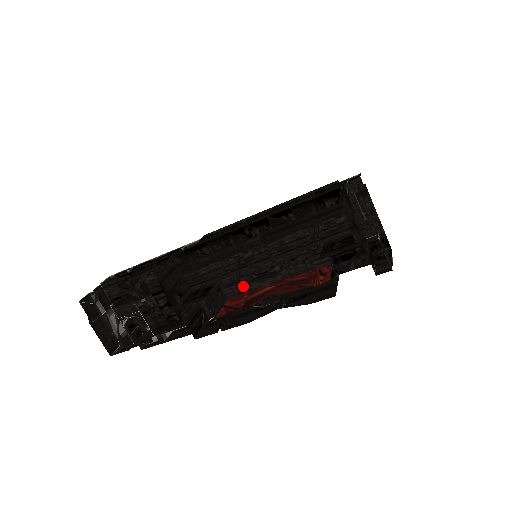
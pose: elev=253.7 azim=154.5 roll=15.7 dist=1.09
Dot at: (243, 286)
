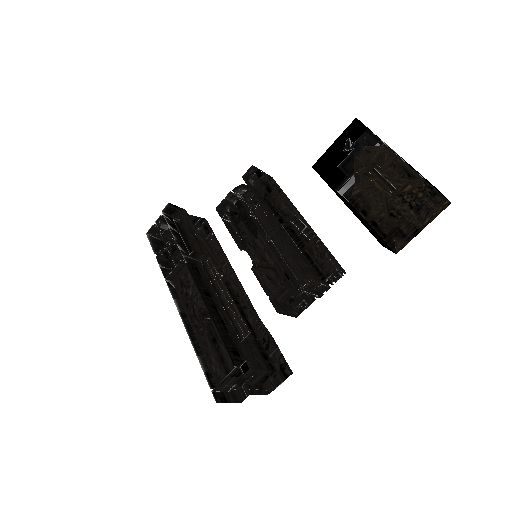
Dot at: occluded
